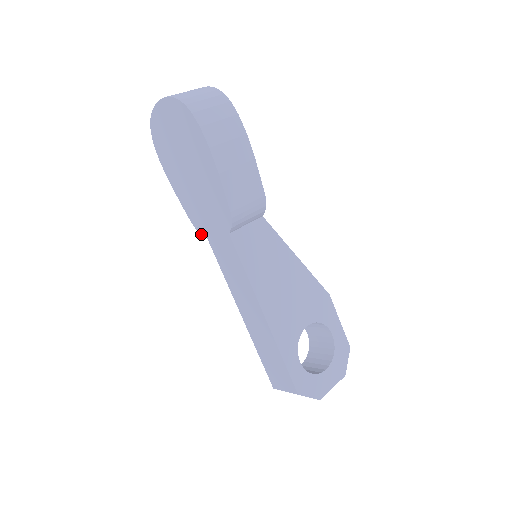
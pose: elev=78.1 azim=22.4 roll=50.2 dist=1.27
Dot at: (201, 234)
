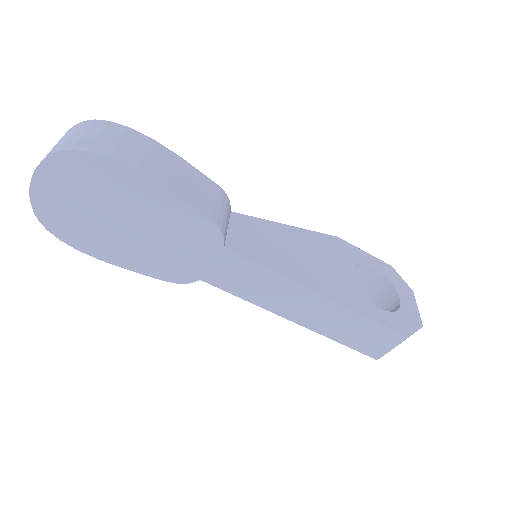
Dot at: occluded
